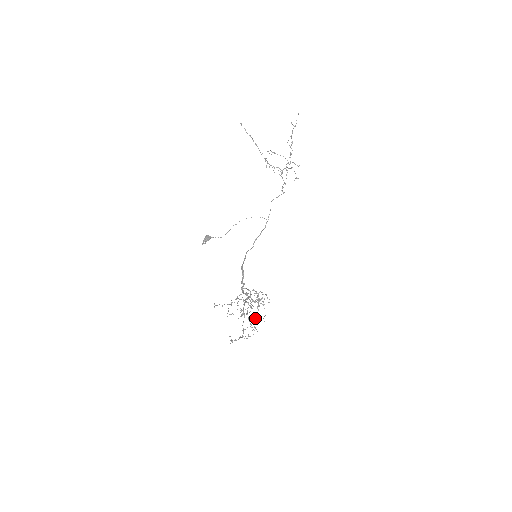
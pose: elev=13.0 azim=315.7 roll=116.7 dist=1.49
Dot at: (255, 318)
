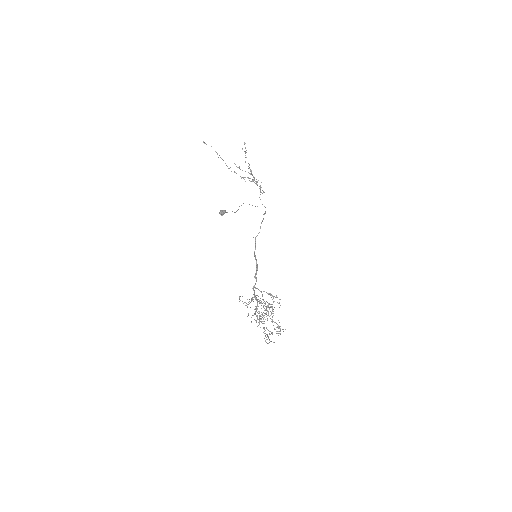
Dot at: (273, 325)
